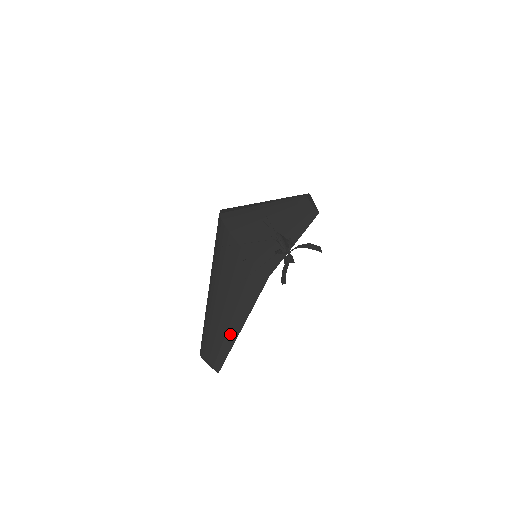
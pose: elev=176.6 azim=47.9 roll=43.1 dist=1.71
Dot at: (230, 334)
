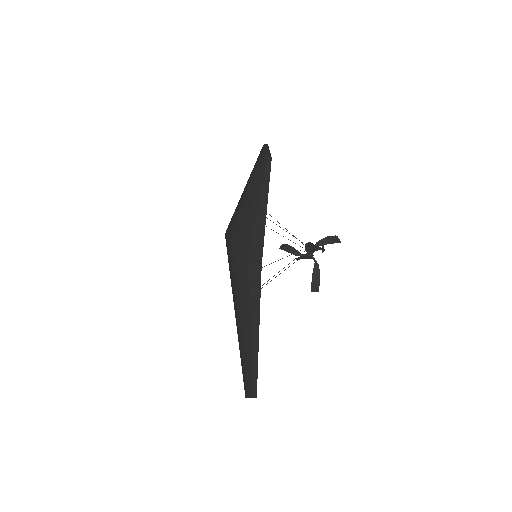
Dot at: (253, 353)
